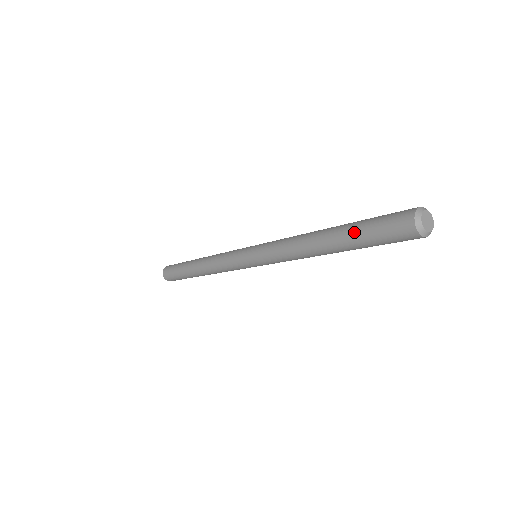
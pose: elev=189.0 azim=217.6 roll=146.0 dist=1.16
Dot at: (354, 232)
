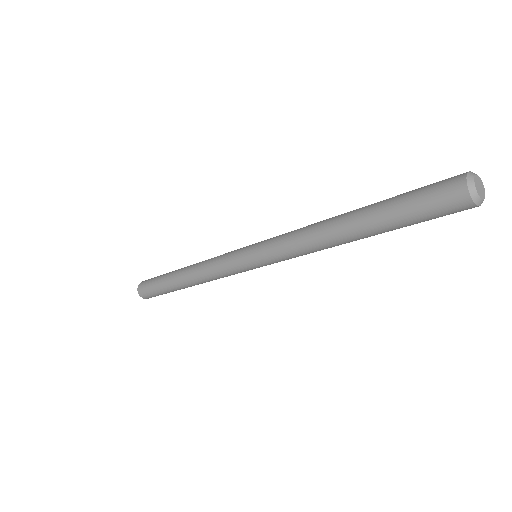
Dot at: (389, 219)
